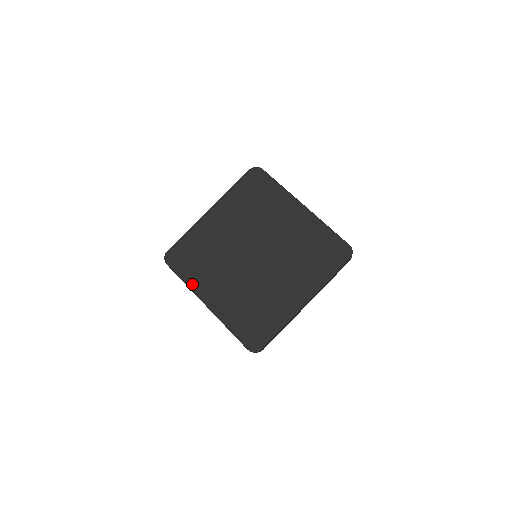
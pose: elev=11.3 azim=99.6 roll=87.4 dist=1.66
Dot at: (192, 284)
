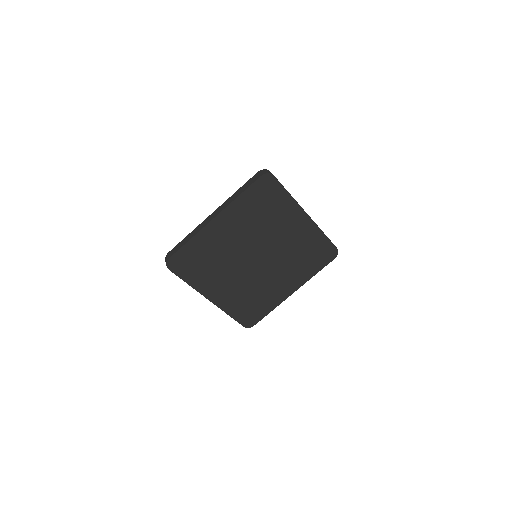
Dot at: (196, 285)
